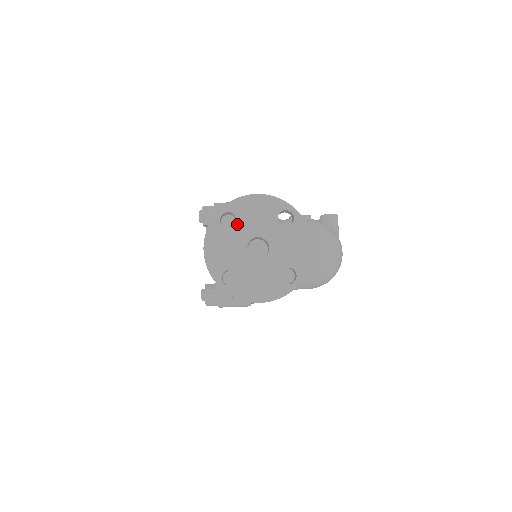
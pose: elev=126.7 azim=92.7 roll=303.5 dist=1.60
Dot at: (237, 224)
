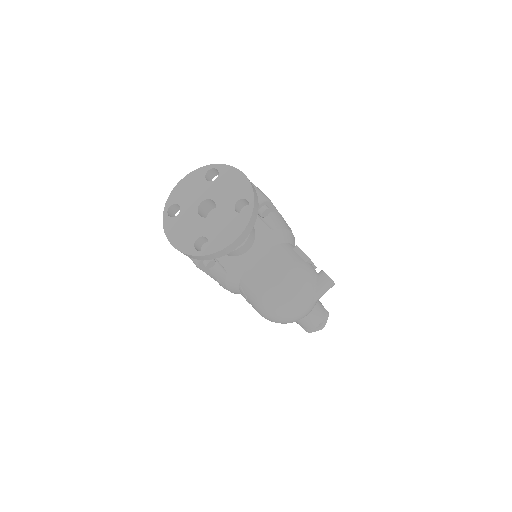
Dot at: (213, 182)
